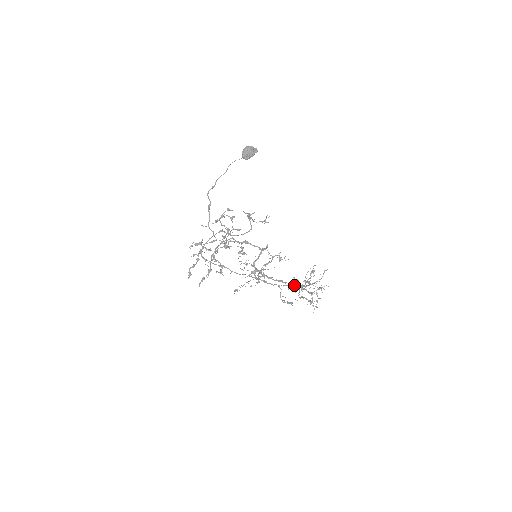
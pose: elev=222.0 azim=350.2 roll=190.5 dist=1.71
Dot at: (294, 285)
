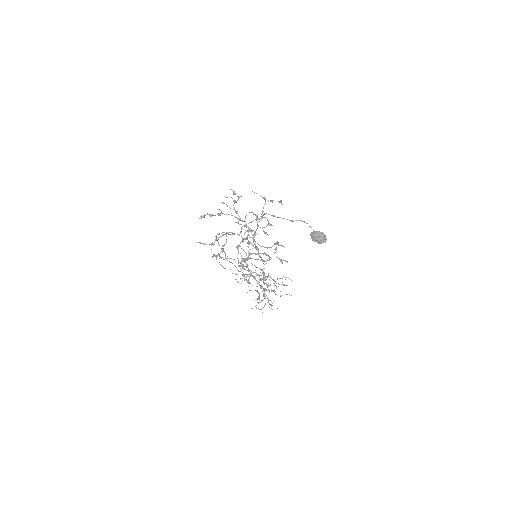
Dot at: occluded
